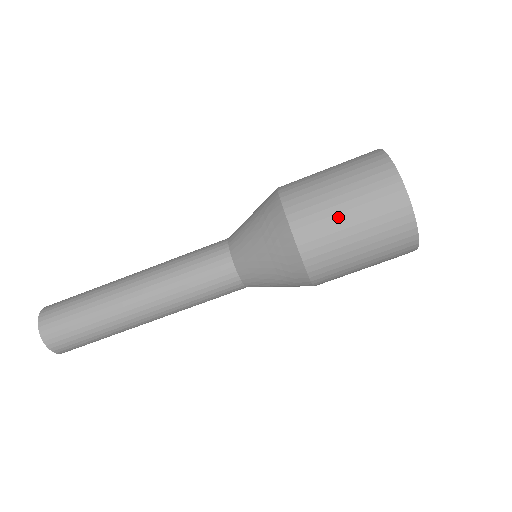
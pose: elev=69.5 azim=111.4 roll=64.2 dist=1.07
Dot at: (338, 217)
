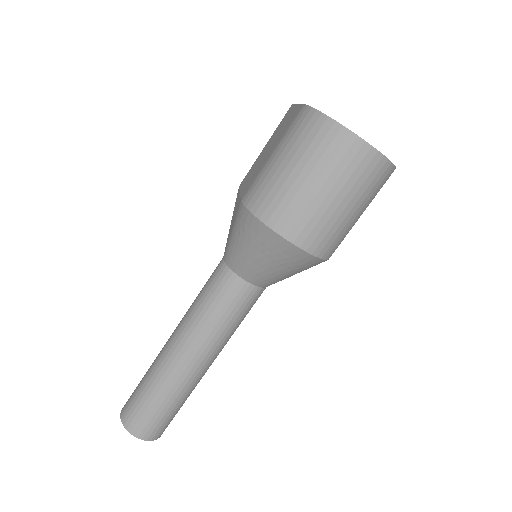
Dot at: (324, 205)
